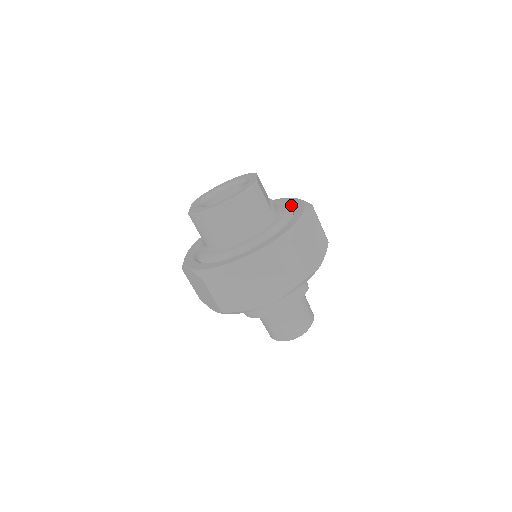
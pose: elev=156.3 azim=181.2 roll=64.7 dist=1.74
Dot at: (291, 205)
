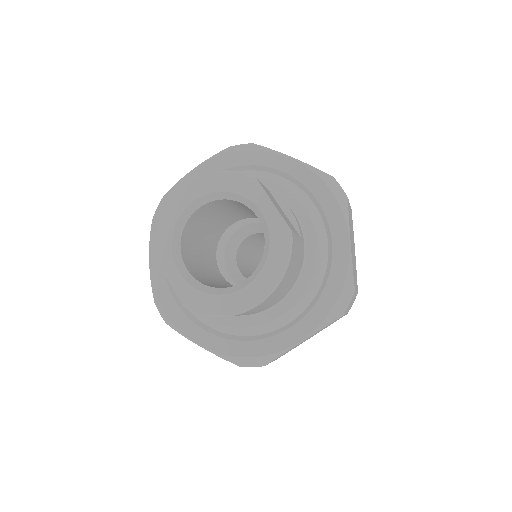
Dot at: (302, 186)
